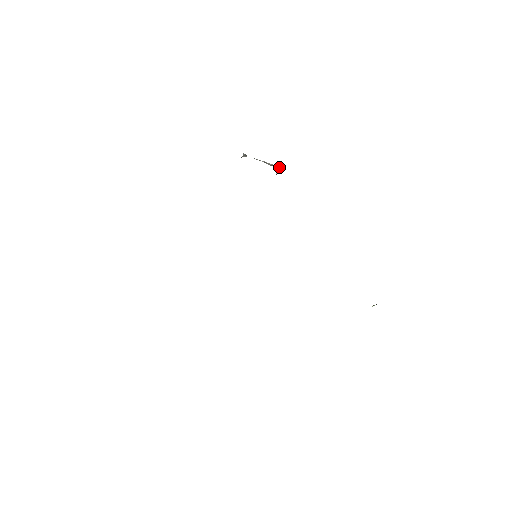
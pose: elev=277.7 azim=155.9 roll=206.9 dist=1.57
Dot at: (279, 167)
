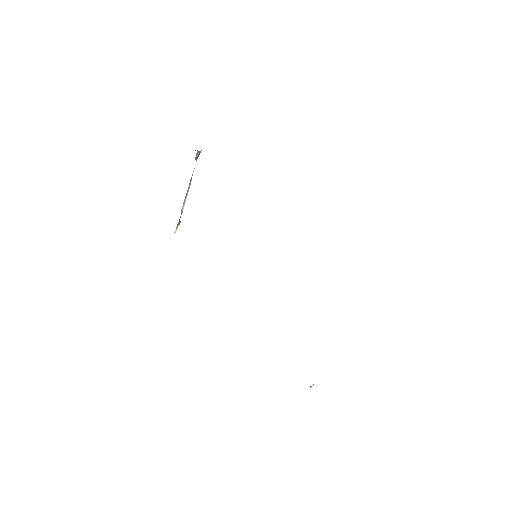
Dot at: (179, 224)
